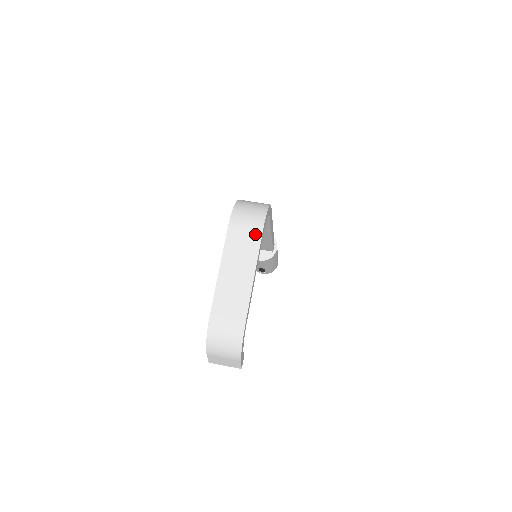
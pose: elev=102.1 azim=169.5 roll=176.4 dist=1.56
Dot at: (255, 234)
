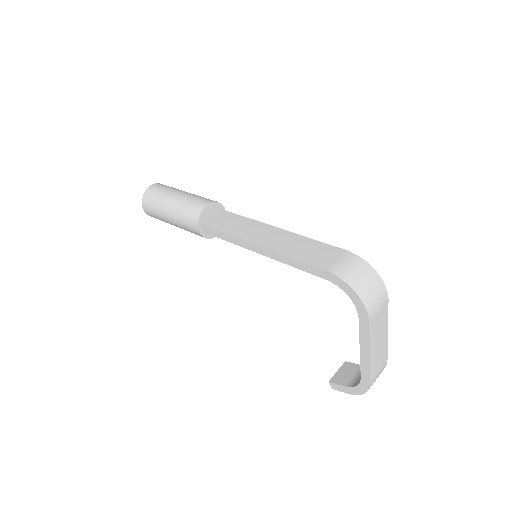
Dot at: (385, 306)
